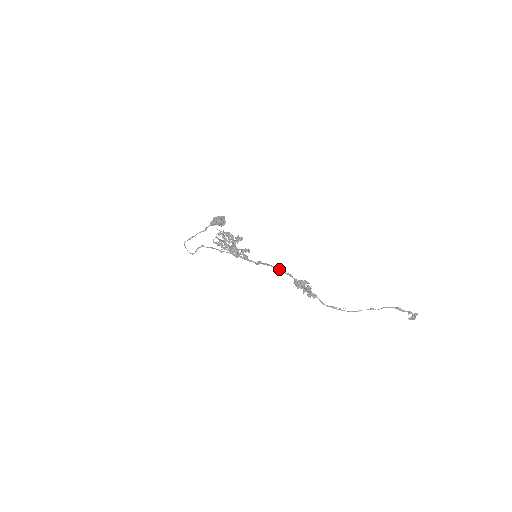
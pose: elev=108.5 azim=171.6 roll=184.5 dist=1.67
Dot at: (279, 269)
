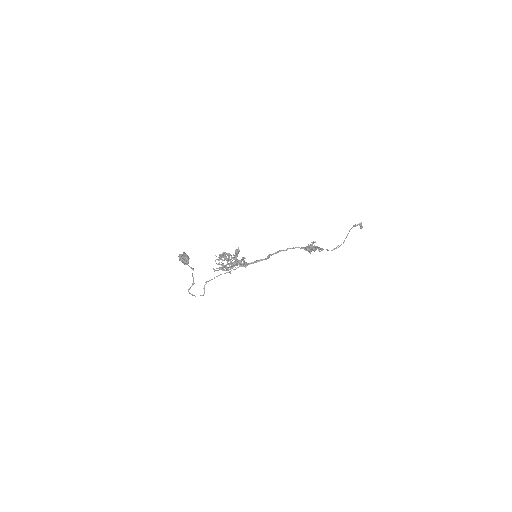
Dot at: (289, 248)
